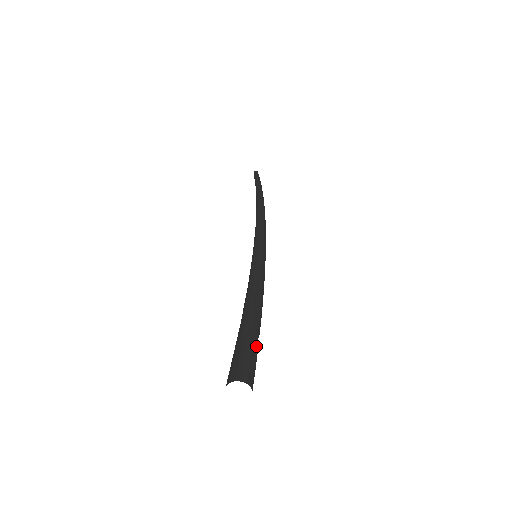
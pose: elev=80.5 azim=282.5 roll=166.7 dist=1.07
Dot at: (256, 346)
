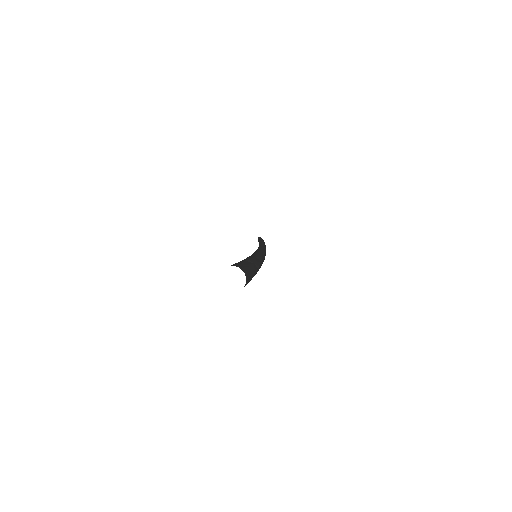
Dot at: (253, 273)
